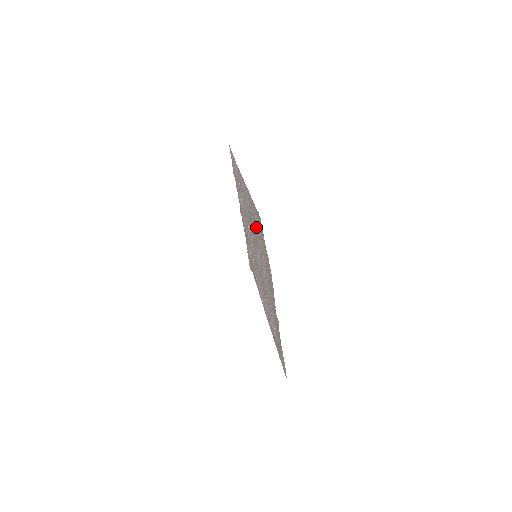
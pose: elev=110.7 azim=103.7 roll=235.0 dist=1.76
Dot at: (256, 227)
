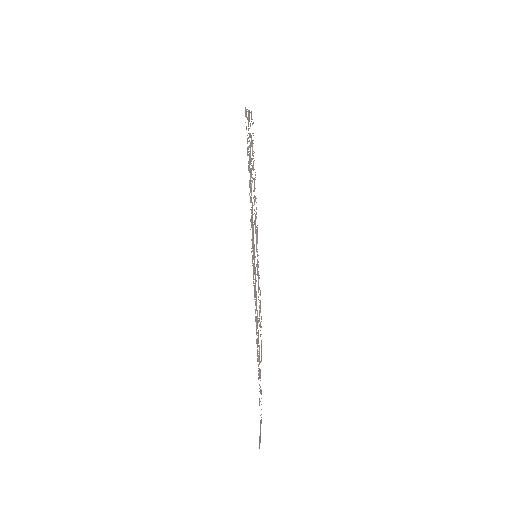
Dot at: (258, 359)
